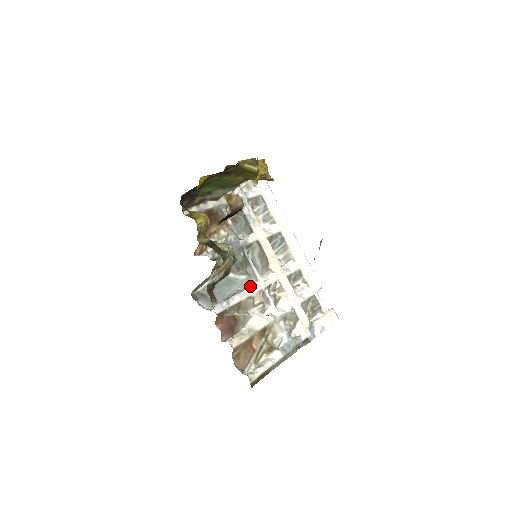
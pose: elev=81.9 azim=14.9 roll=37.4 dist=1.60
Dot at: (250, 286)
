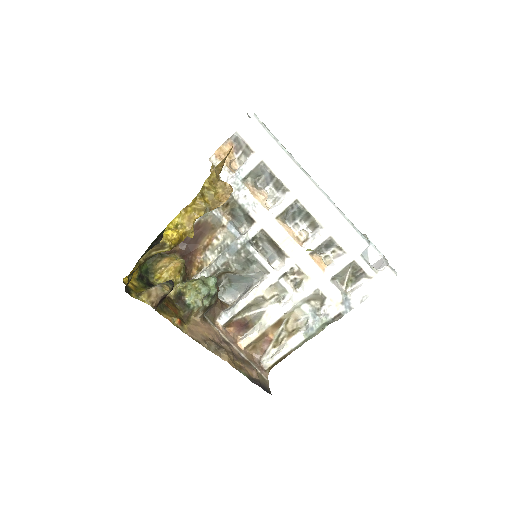
Dot at: (259, 283)
